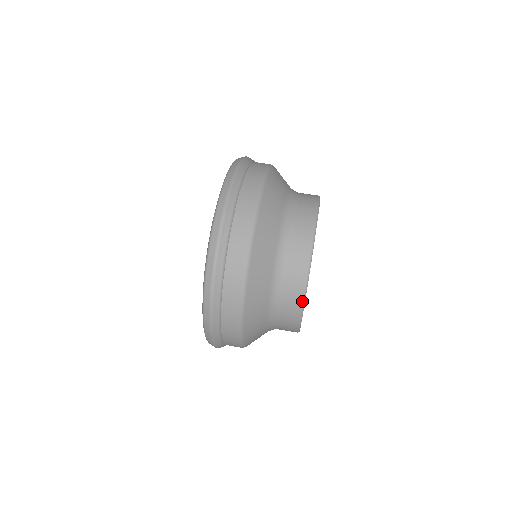
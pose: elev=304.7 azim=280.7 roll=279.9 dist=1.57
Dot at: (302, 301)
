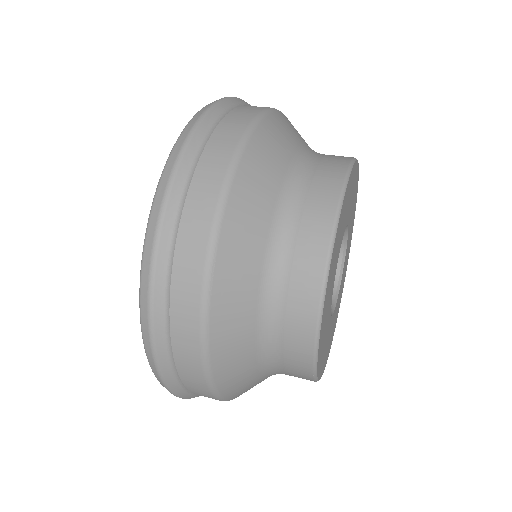
Dot at: (315, 330)
